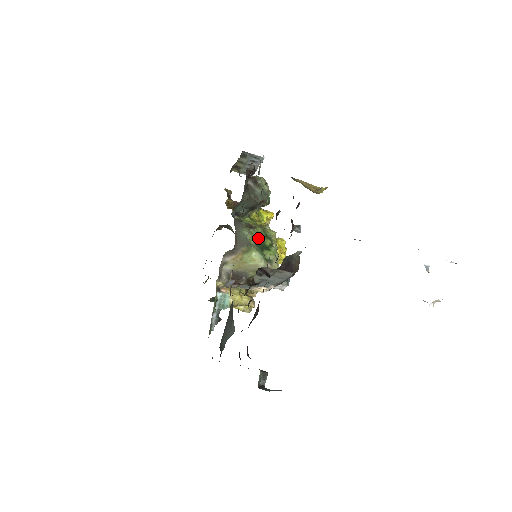
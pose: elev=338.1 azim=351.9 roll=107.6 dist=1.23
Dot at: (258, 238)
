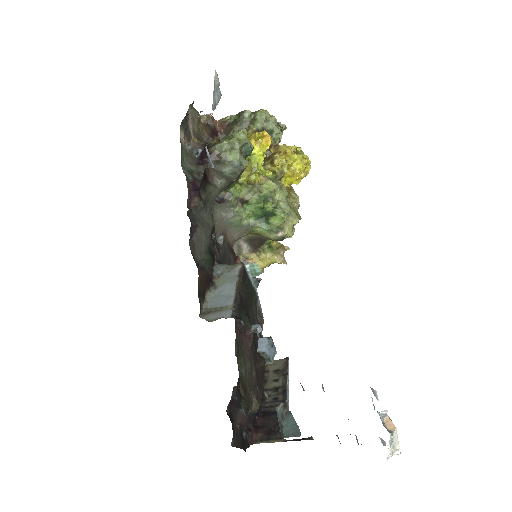
Dot at: (256, 211)
